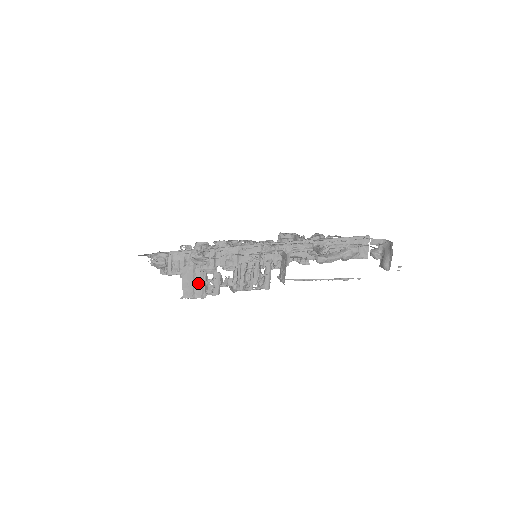
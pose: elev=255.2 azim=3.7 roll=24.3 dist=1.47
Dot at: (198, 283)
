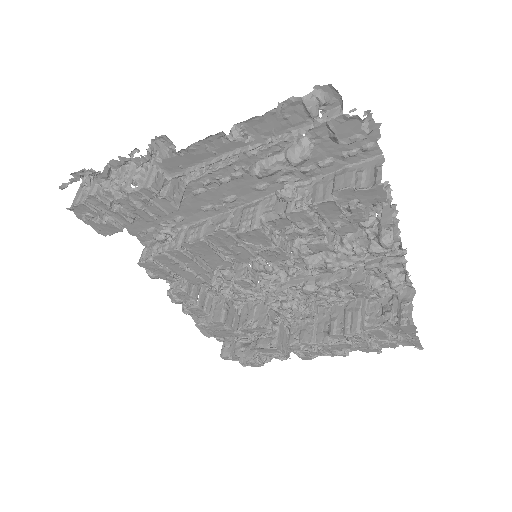
Dot at: occluded
